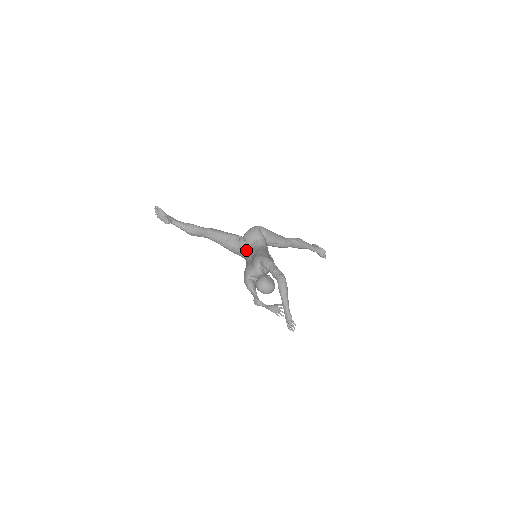
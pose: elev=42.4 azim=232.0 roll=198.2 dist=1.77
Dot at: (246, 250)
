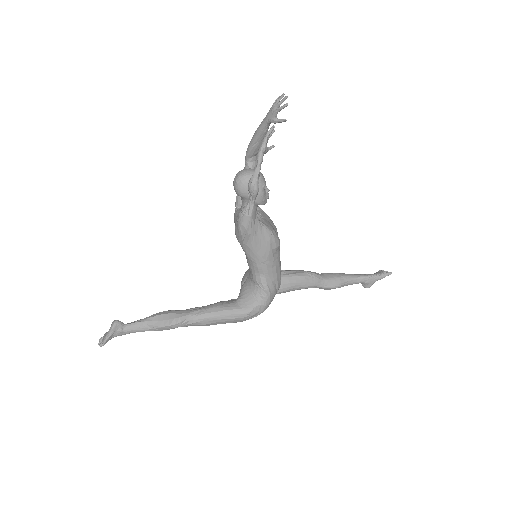
Dot at: (249, 280)
